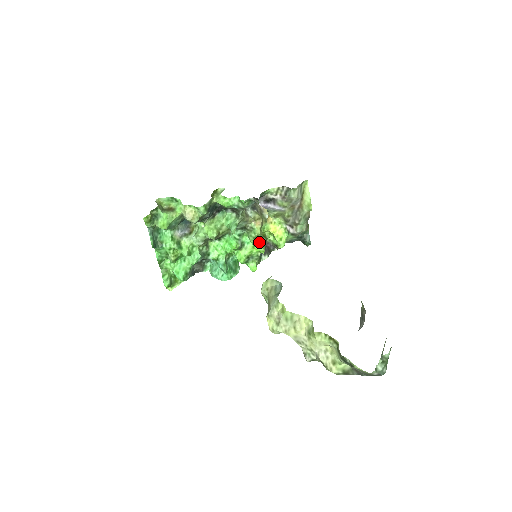
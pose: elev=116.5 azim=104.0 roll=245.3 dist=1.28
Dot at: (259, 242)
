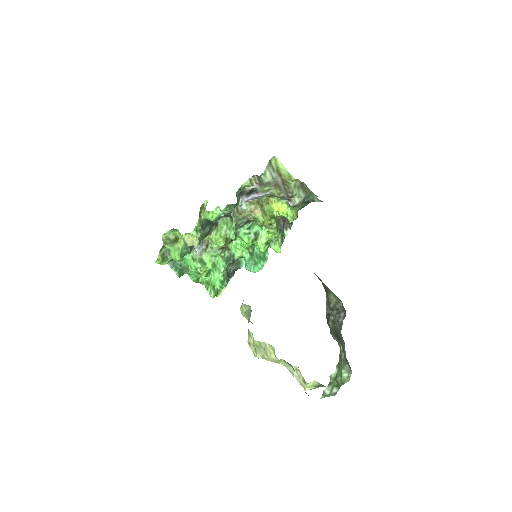
Dot at: (268, 228)
